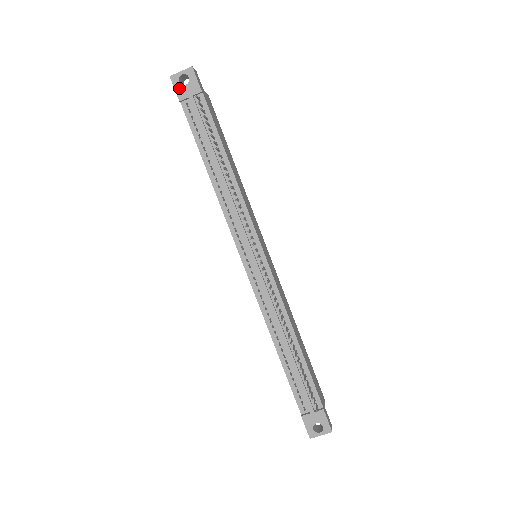
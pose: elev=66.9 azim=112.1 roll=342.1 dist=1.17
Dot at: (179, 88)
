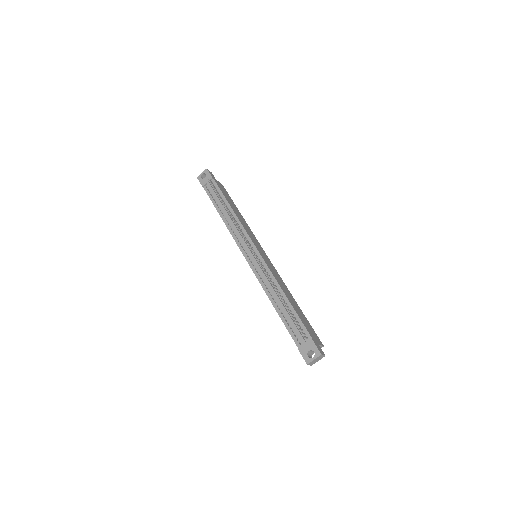
Dot at: (201, 181)
